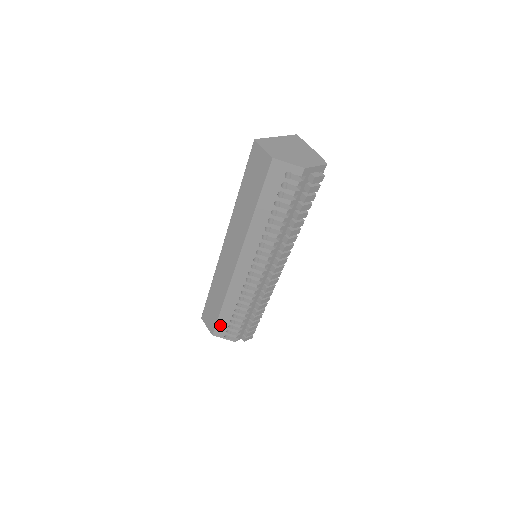
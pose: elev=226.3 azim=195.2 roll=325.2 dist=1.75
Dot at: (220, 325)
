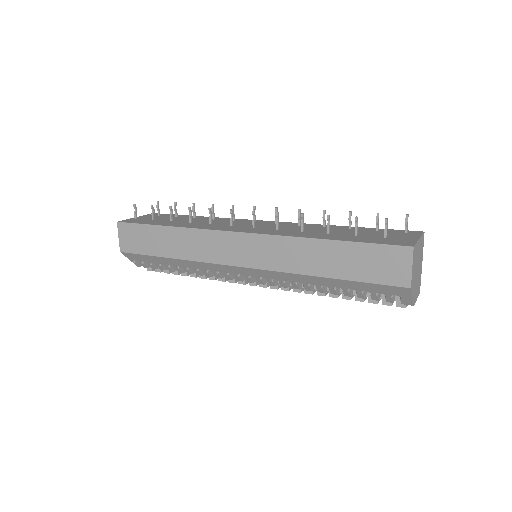
Dot at: (142, 257)
